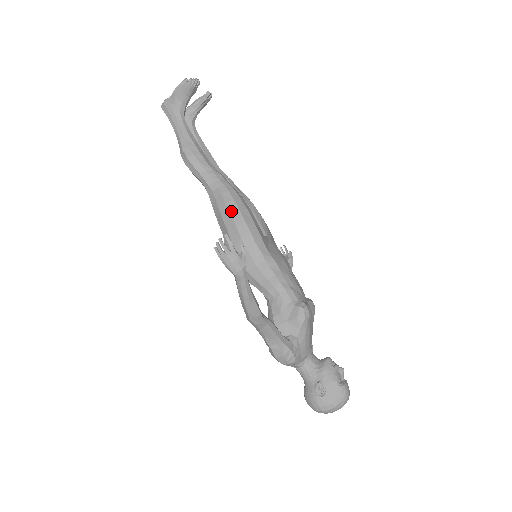
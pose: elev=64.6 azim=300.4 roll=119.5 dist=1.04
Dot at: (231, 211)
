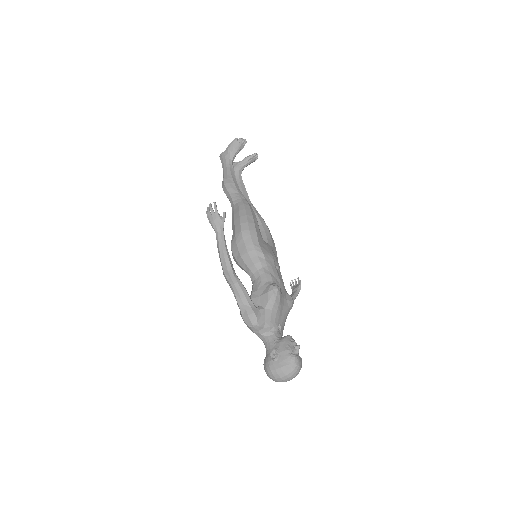
Dot at: (241, 215)
